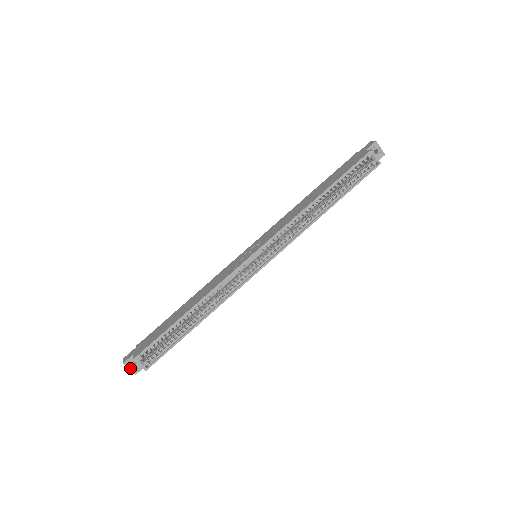
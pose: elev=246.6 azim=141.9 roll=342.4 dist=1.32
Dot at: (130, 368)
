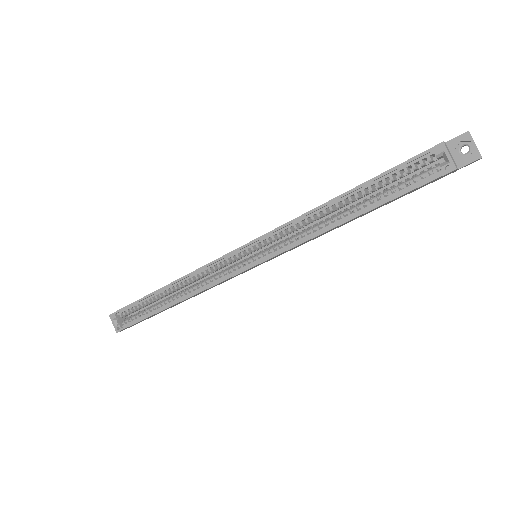
Dot at: occluded
